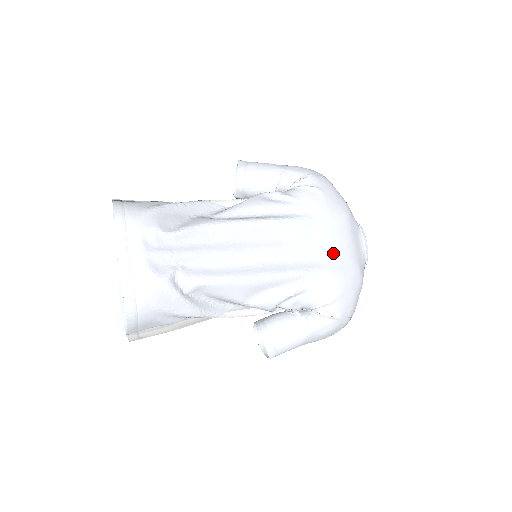
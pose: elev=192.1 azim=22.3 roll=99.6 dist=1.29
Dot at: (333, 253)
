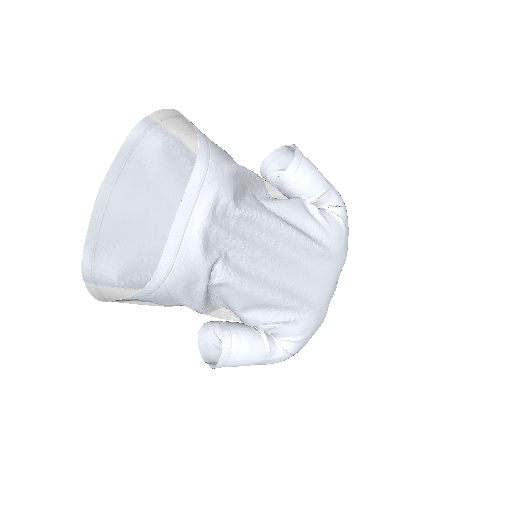
Dot at: (323, 294)
